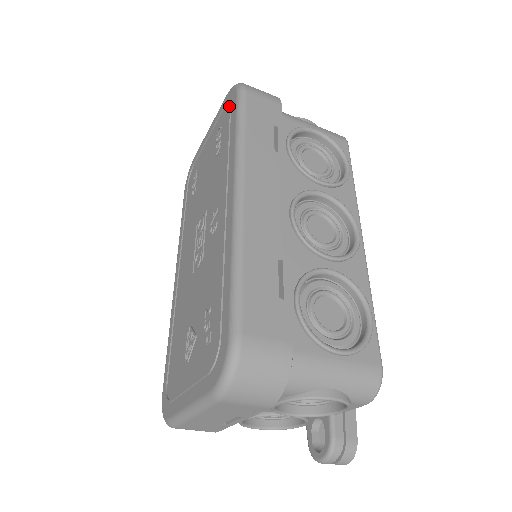
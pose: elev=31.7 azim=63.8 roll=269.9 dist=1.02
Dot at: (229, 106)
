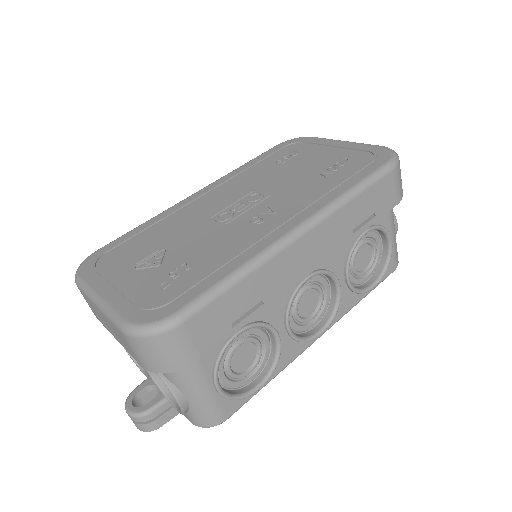
Dot at: (372, 160)
